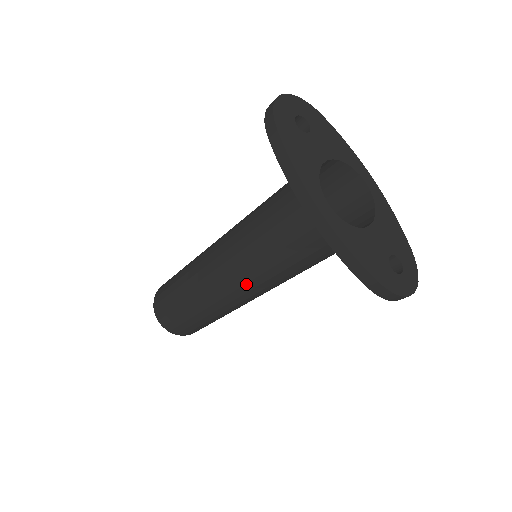
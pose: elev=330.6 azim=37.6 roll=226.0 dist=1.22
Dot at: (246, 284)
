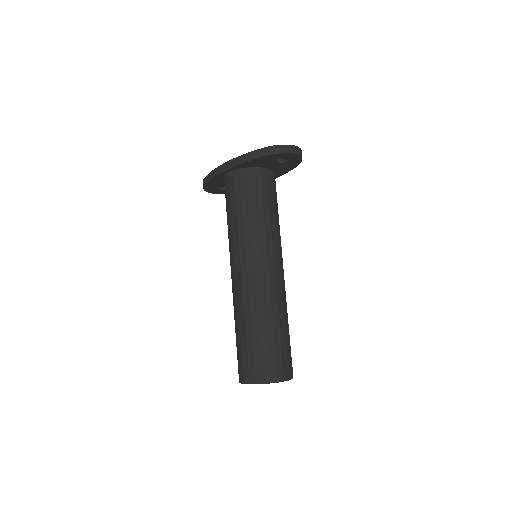
Dot at: (246, 252)
